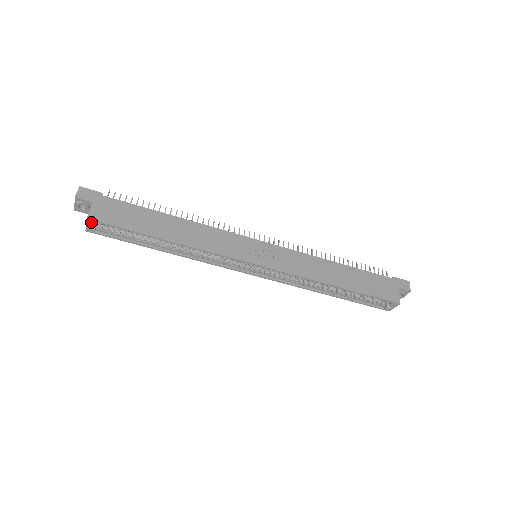
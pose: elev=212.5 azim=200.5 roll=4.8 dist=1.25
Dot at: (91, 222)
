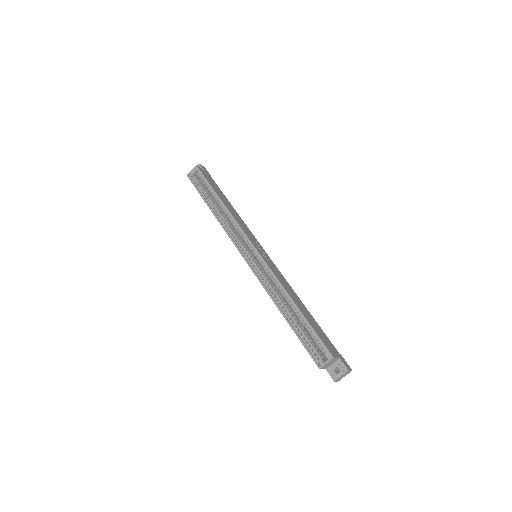
Dot at: (196, 169)
